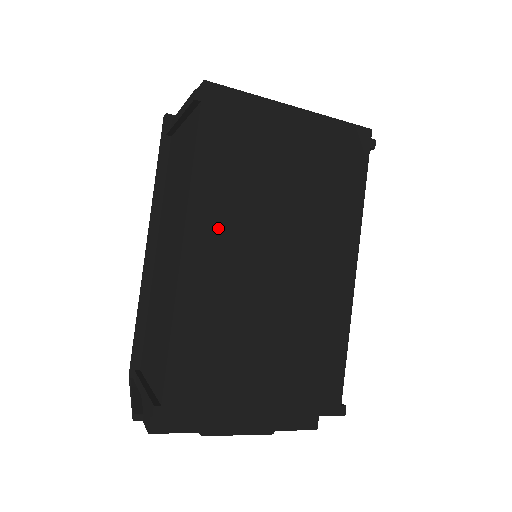
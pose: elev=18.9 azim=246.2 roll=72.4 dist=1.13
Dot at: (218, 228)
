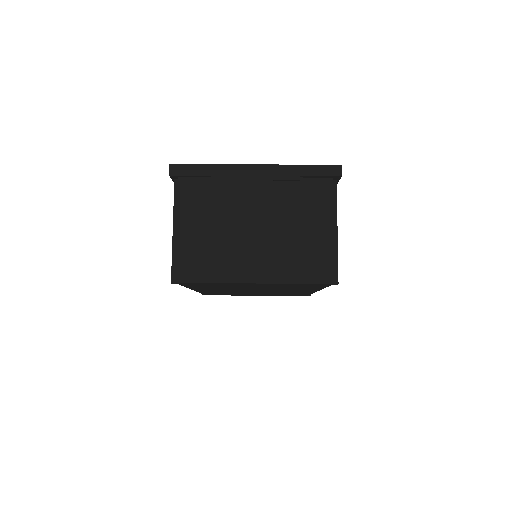
Dot at: occluded
